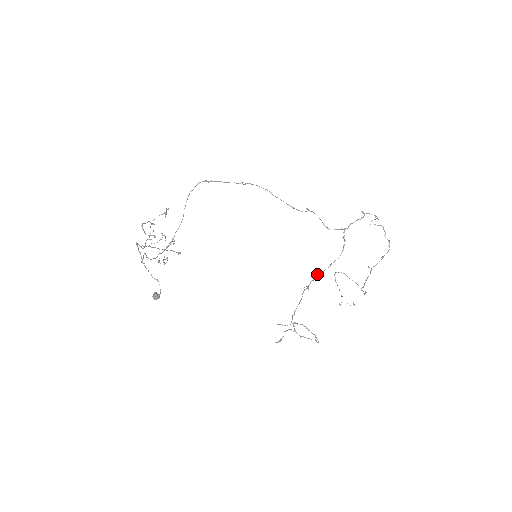
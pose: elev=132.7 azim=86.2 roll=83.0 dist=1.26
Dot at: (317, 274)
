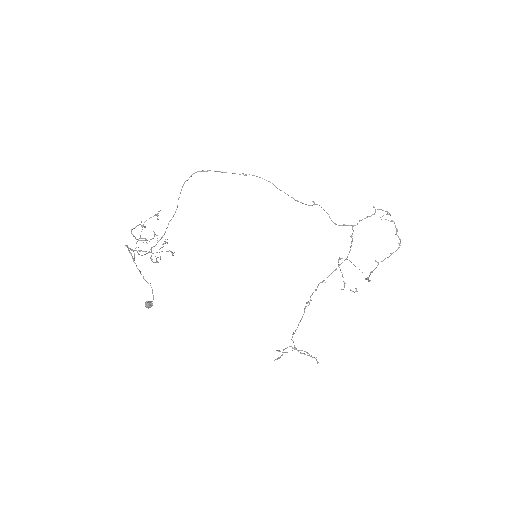
Dot at: (321, 282)
